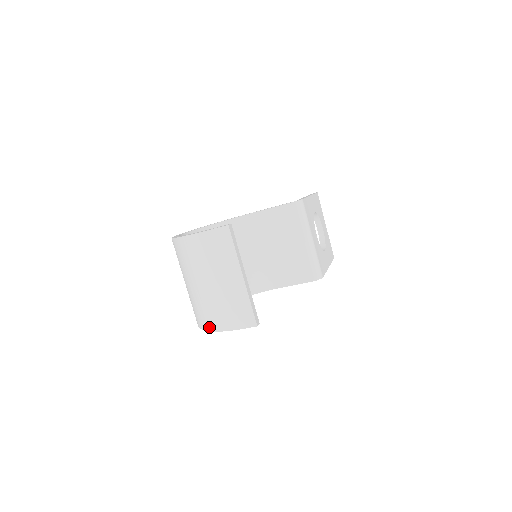
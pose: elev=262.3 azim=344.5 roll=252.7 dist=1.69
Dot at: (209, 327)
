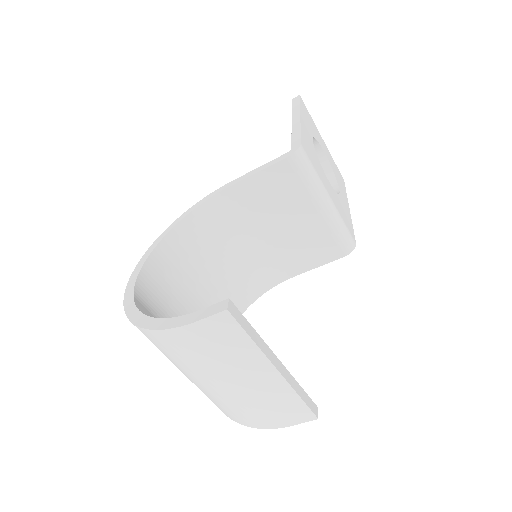
Dot at: (238, 421)
